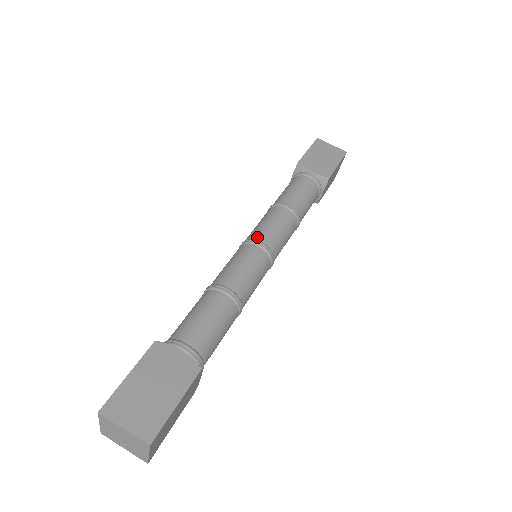
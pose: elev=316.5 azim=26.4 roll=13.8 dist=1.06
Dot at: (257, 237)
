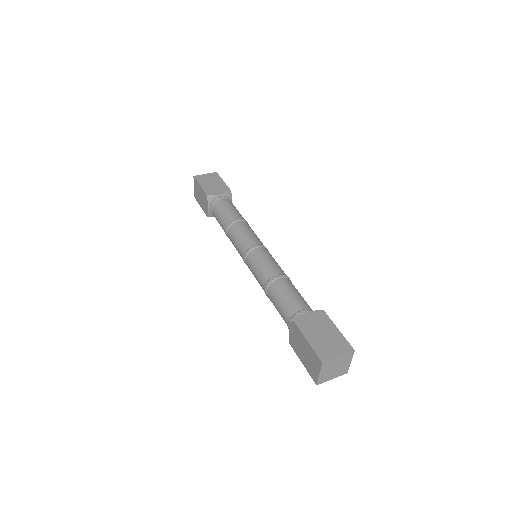
Dot at: (250, 245)
